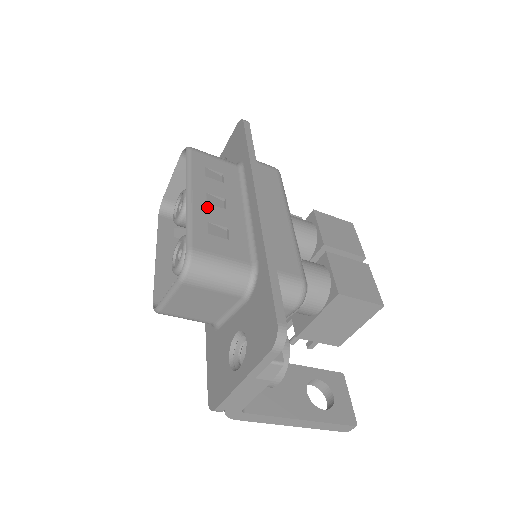
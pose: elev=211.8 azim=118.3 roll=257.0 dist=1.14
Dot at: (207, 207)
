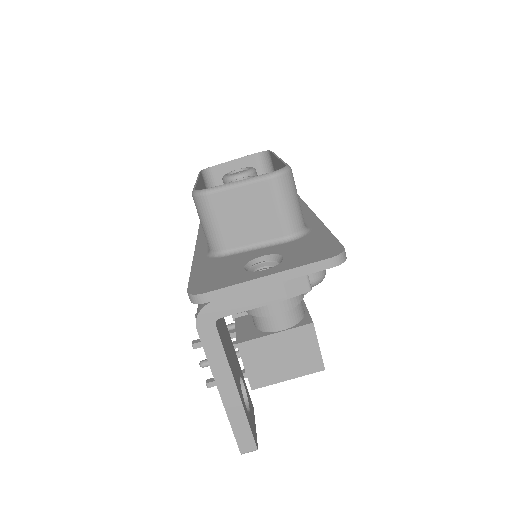
Dot at: occluded
